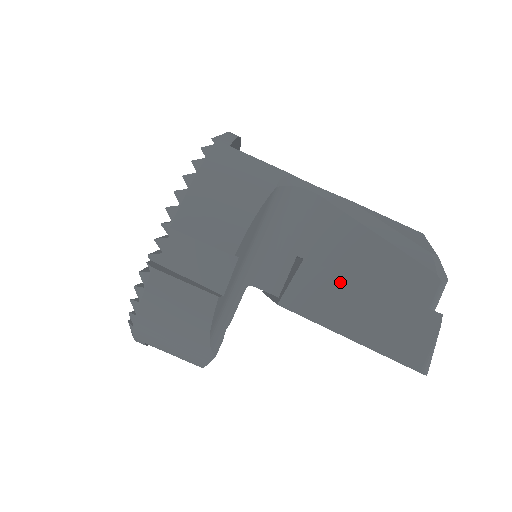
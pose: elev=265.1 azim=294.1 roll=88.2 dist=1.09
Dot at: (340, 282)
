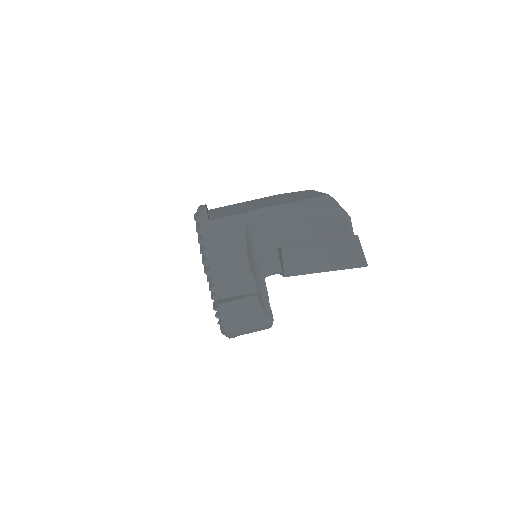
Dot at: (305, 248)
